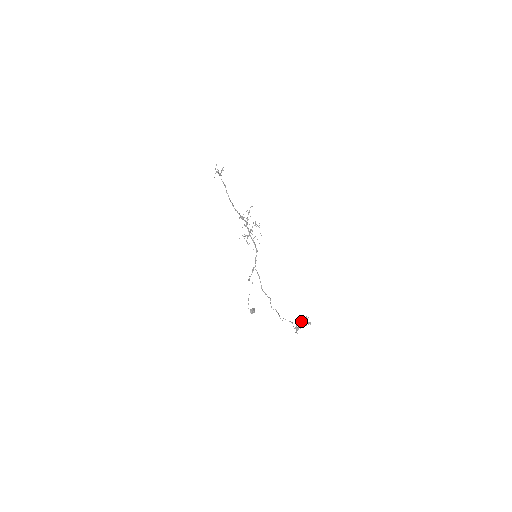
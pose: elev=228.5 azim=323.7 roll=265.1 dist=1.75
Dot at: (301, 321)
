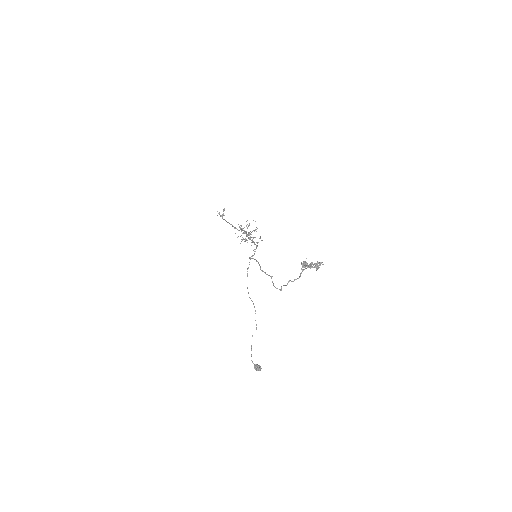
Dot at: (310, 268)
